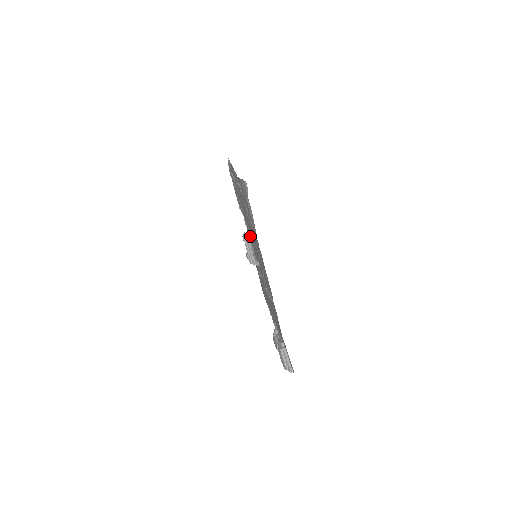
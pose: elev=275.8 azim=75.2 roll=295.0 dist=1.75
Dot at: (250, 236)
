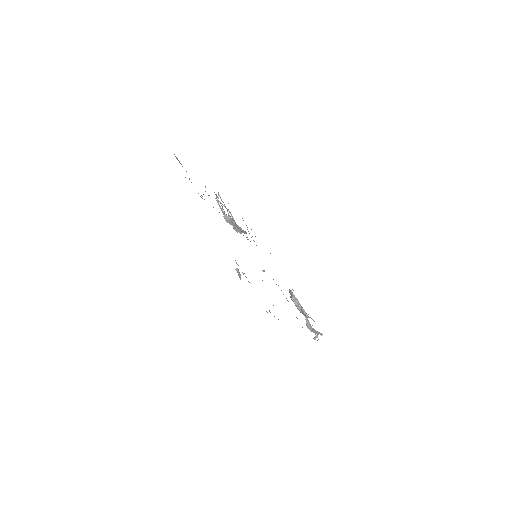
Dot at: occluded
